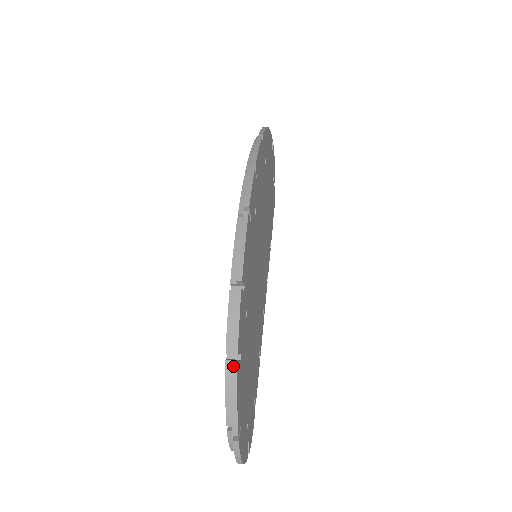
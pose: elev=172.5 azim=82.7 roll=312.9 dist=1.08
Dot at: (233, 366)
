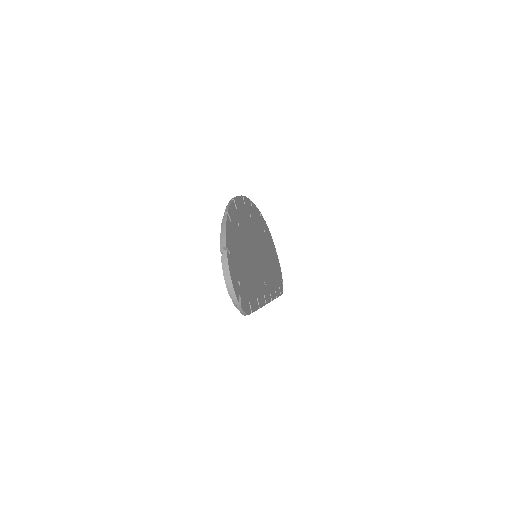
Dot at: (225, 215)
